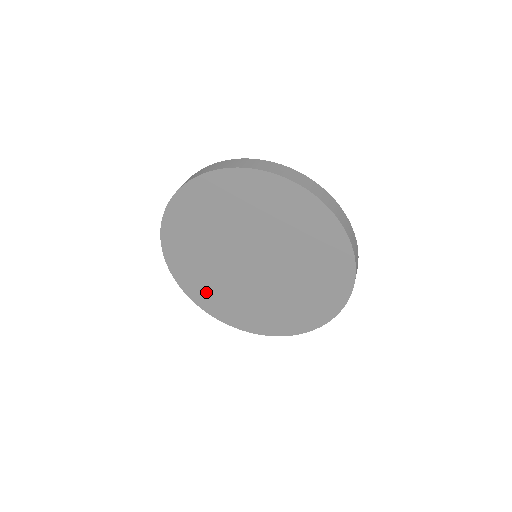
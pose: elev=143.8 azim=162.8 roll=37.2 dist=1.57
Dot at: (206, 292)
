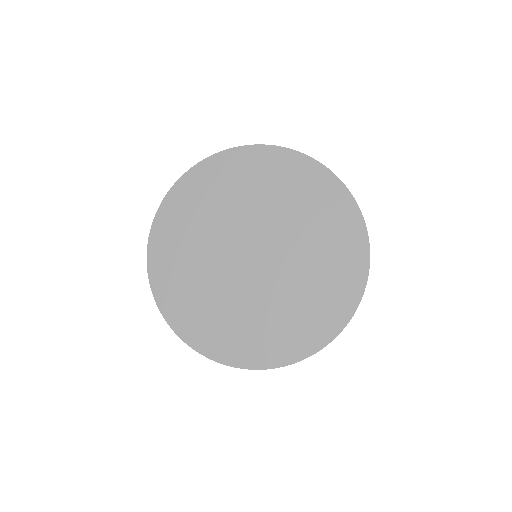
Dot at: (184, 300)
